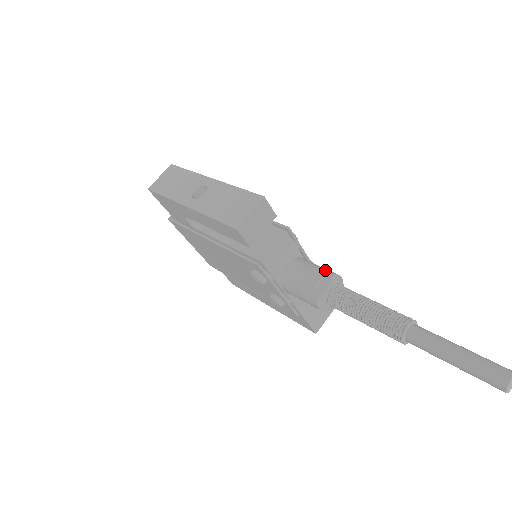
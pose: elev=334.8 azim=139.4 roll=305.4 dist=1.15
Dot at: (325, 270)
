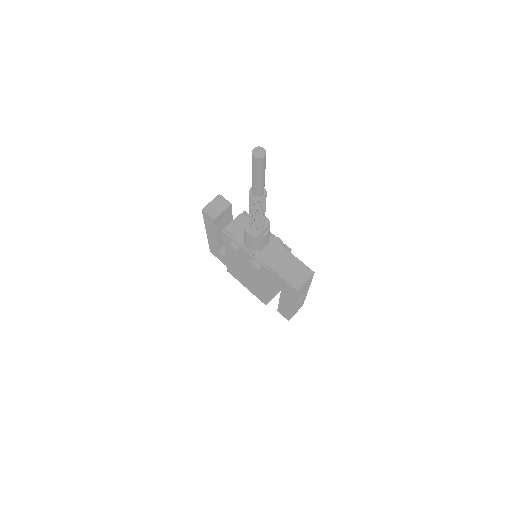
Dot at: occluded
